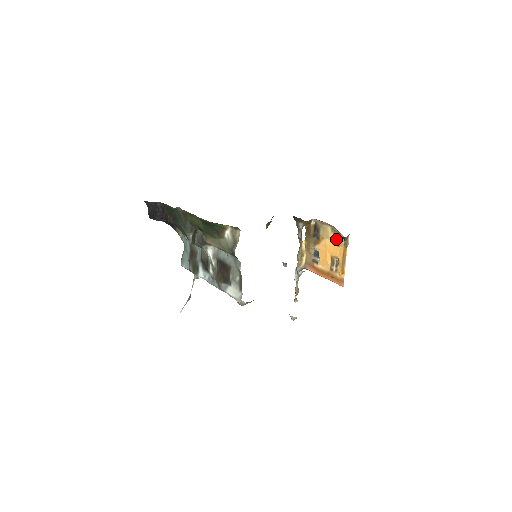
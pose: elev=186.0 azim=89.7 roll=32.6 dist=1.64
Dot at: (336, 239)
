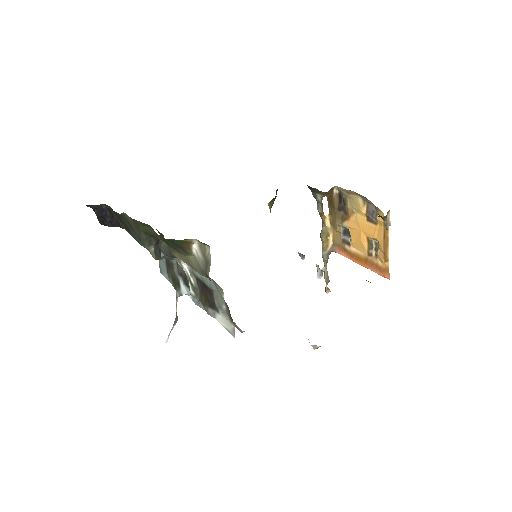
Dot at: (371, 214)
